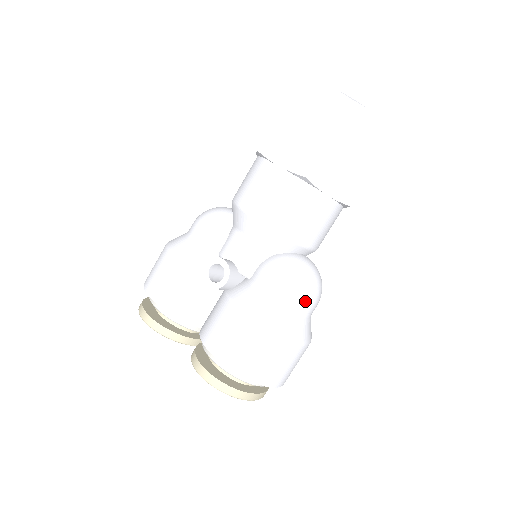
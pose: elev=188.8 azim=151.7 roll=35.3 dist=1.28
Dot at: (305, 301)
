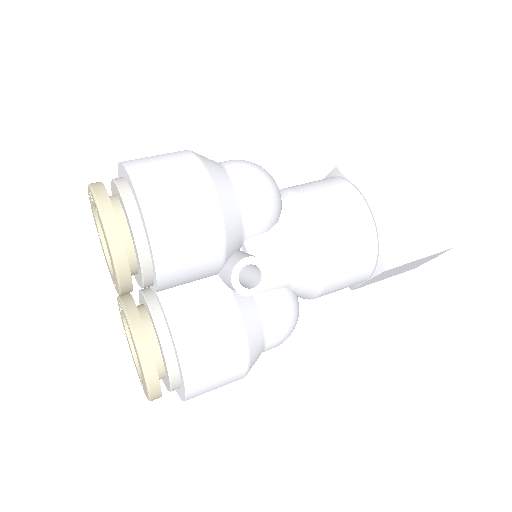
Dot at: occluded
